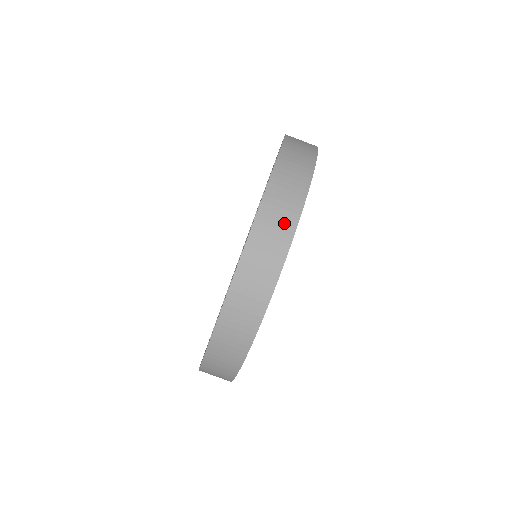
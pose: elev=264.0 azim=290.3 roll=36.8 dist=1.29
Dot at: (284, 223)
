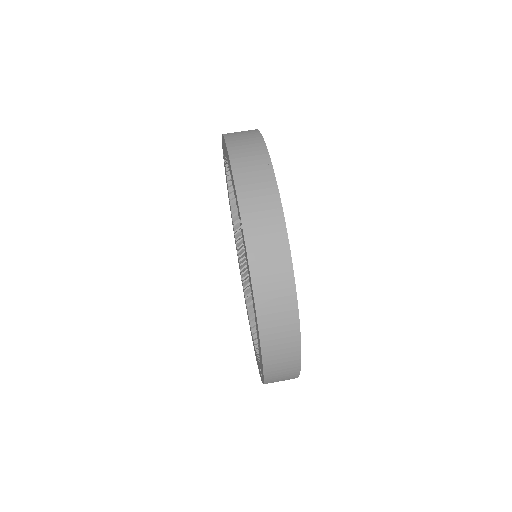
Dot at: (278, 263)
